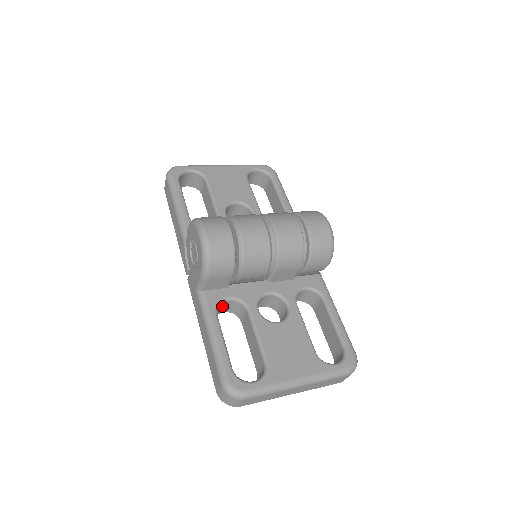
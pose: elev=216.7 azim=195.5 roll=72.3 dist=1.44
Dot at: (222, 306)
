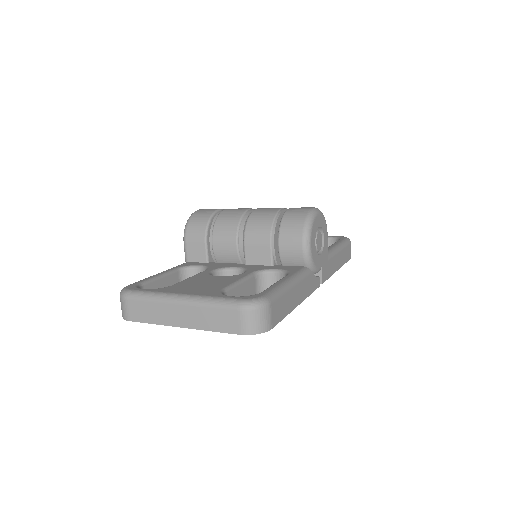
Dot at: occluded
